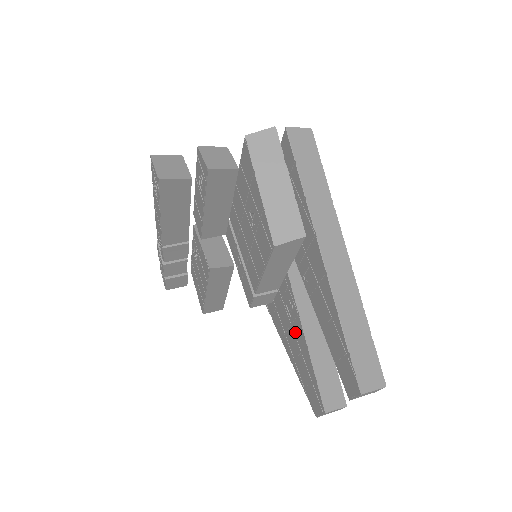
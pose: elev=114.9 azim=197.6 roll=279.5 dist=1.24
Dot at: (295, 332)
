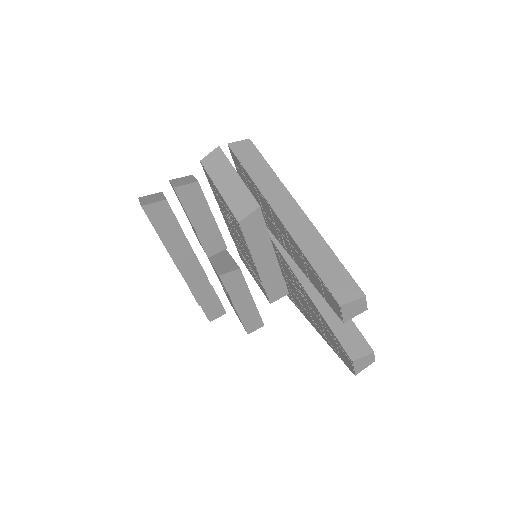
Dot at: (311, 307)
